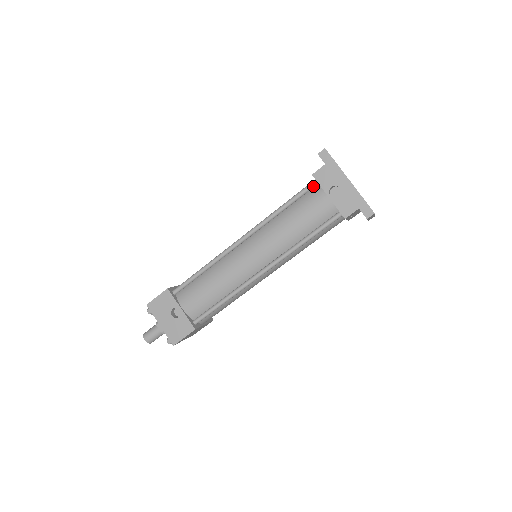
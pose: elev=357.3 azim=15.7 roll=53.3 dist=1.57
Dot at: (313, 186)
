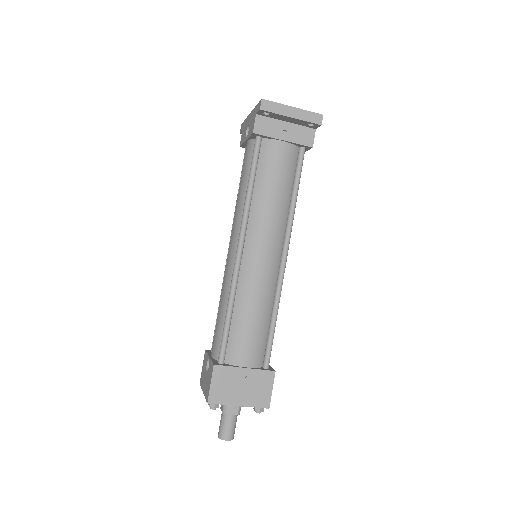
Dot at: occluded
